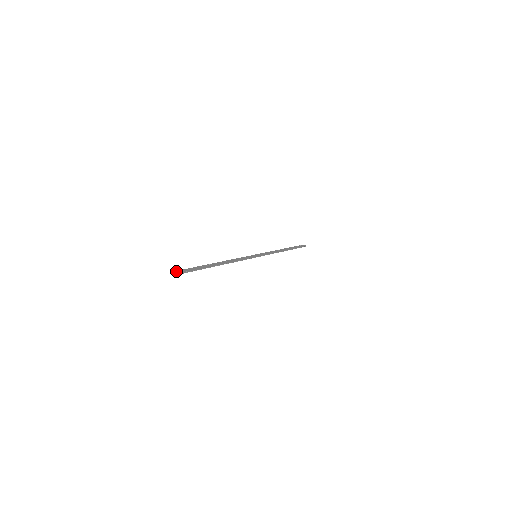
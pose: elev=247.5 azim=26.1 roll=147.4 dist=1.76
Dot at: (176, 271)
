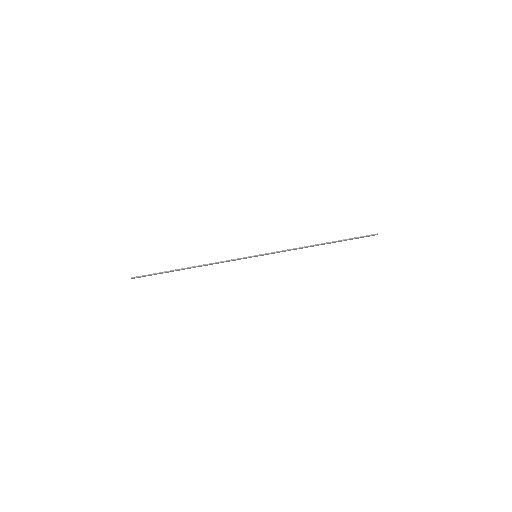
Dot at: (134, 278)
